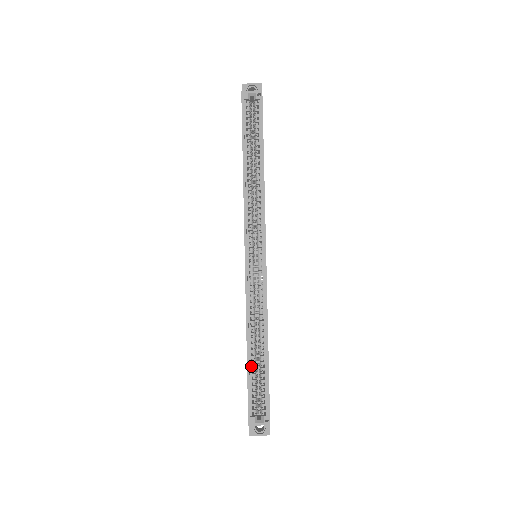
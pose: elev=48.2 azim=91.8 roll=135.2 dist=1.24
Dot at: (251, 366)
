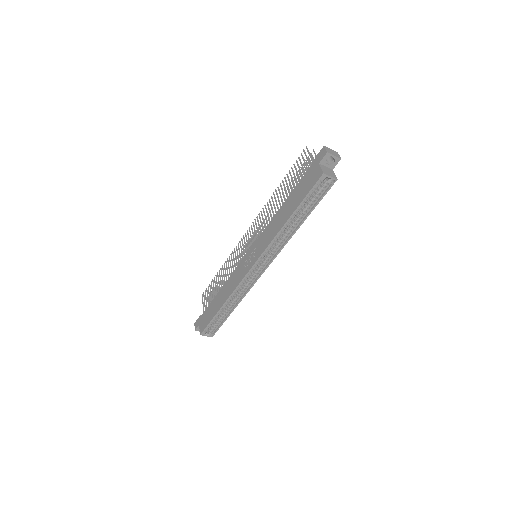
Dot at: (218, 312)
